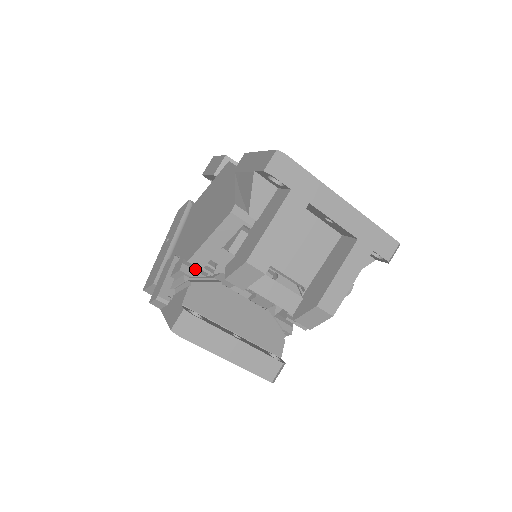
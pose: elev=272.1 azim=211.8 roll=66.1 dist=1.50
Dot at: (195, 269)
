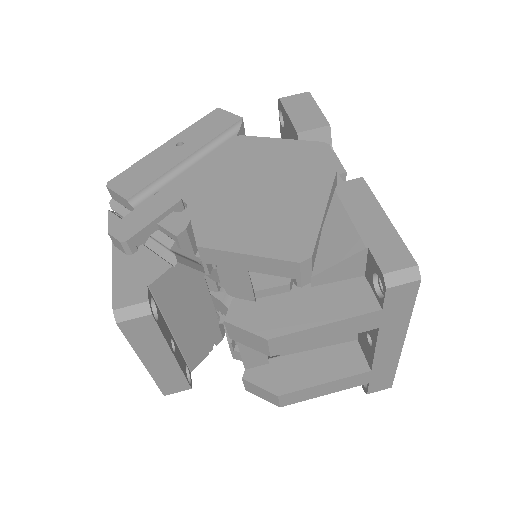
Dot at: (192, 241)
